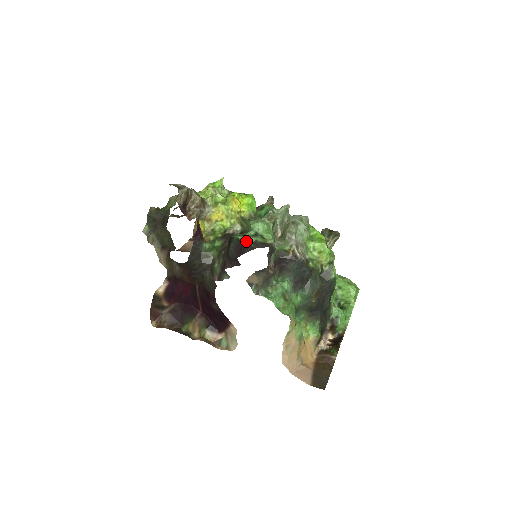
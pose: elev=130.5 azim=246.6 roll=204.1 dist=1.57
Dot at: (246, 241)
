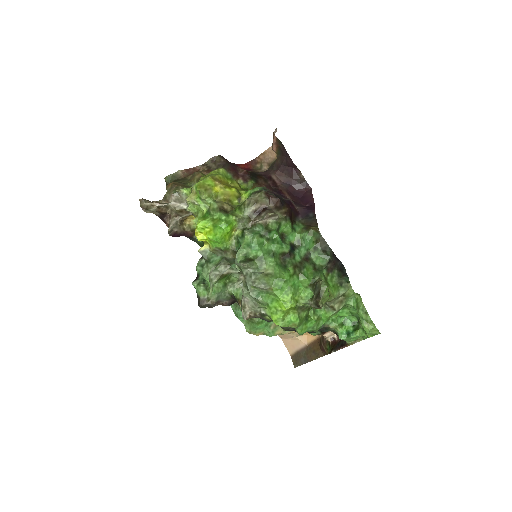
Dot at: (194, 282)
